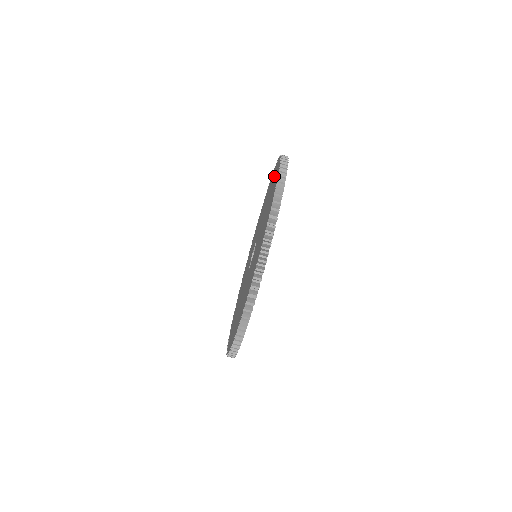
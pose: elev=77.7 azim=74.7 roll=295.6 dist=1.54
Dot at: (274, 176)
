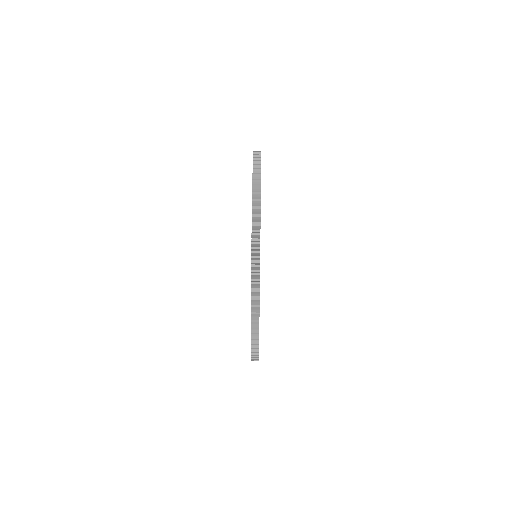
Dot at: occluded
